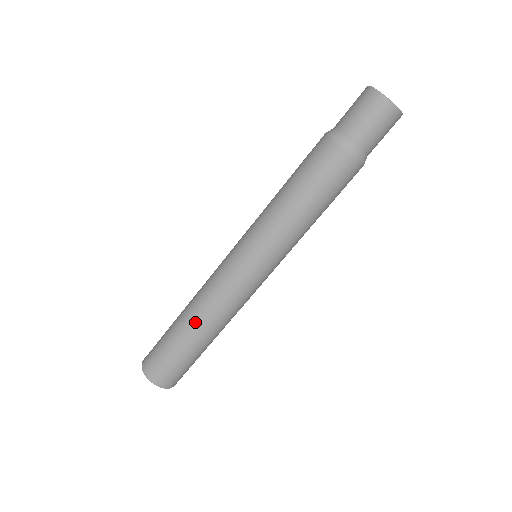
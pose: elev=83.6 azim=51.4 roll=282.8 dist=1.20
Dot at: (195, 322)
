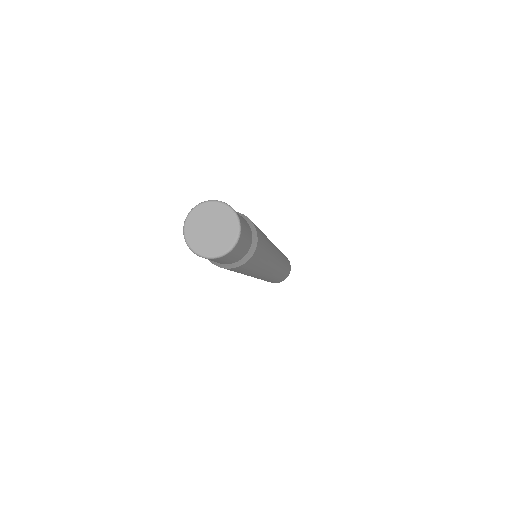
Dot at: occluded
